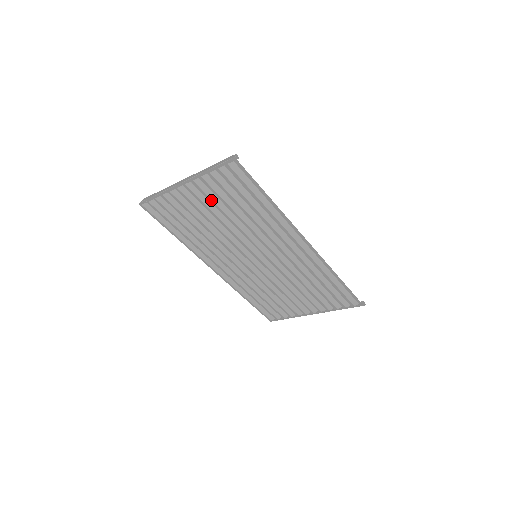
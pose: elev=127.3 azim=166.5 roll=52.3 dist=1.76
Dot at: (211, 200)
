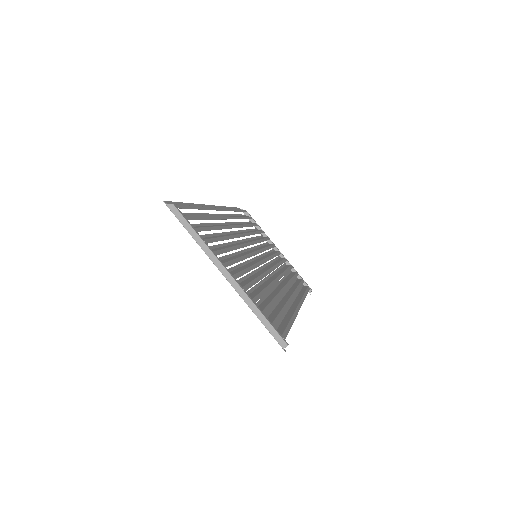
Dot at: (242, 280)
